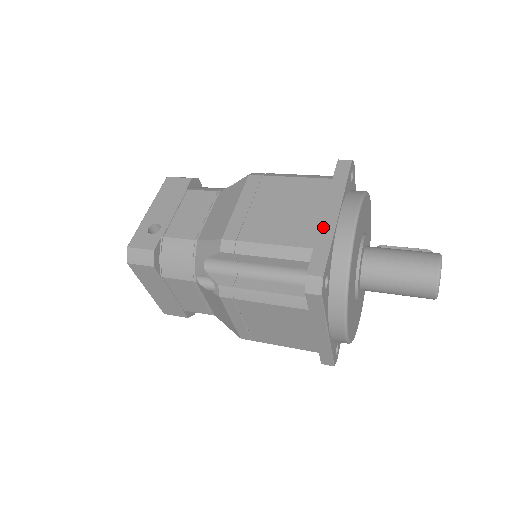
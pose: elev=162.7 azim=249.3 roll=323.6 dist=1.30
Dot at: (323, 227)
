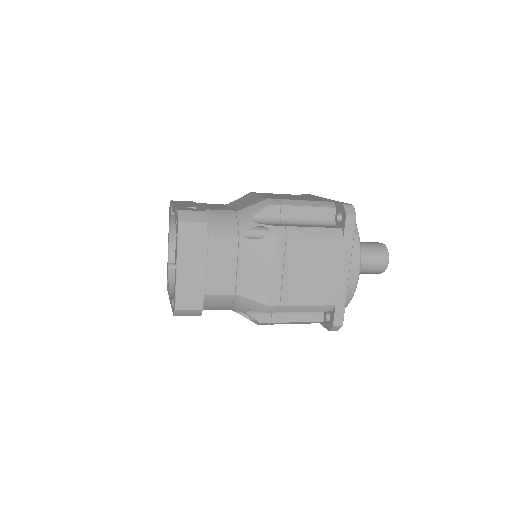
Dot at: occluded
